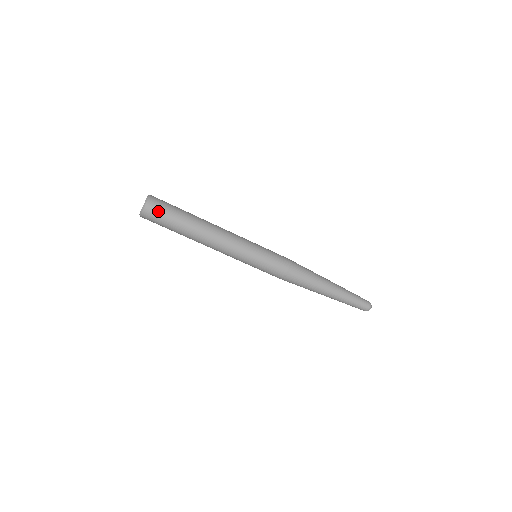
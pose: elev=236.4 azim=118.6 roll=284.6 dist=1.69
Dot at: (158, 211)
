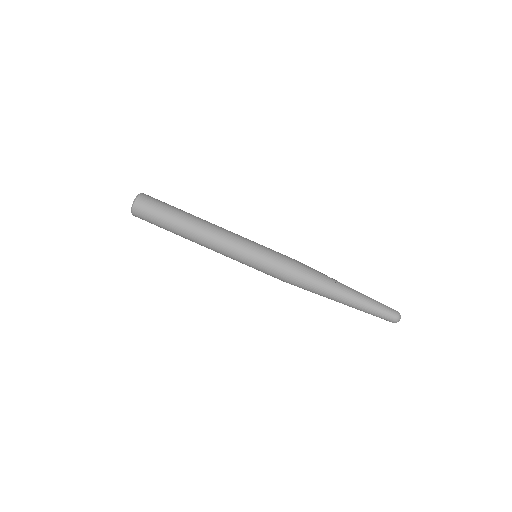
Dot at: (150, 203)
